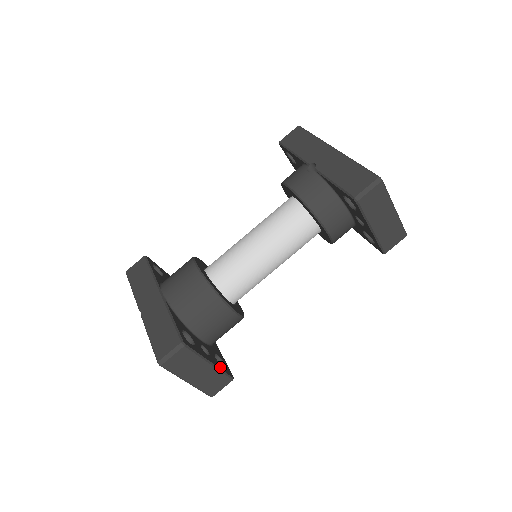
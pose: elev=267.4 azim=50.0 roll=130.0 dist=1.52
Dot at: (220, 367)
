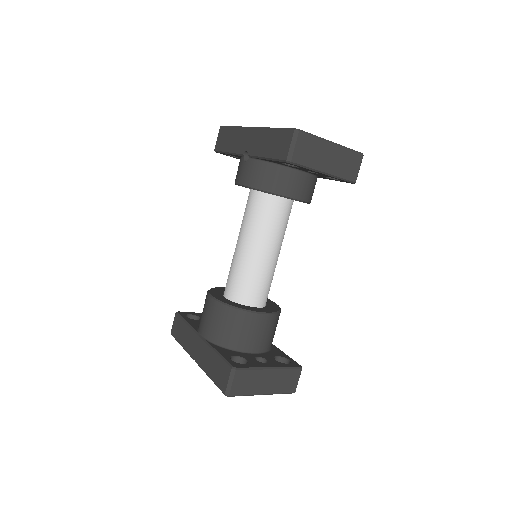
Dot at: (282, 366)
